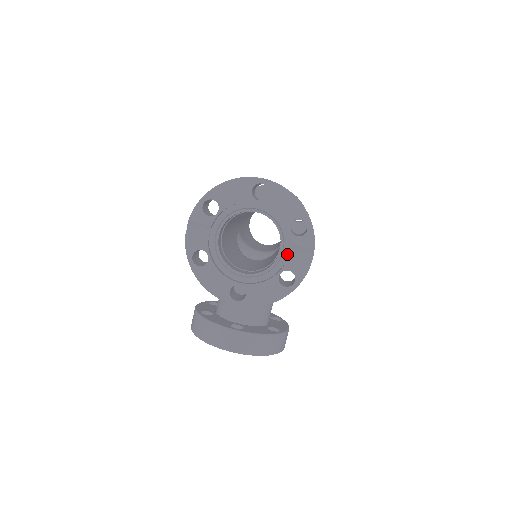
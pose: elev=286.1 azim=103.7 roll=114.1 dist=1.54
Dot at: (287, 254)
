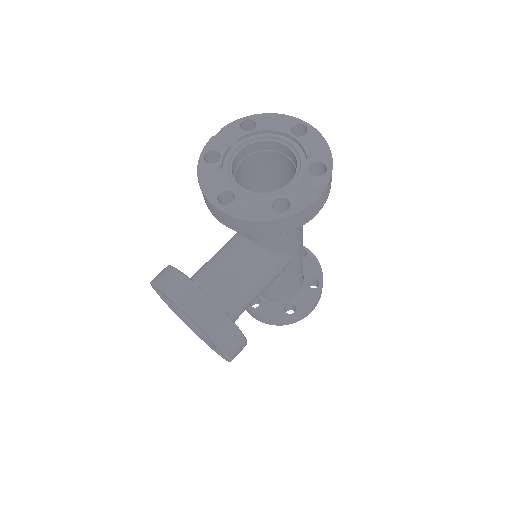
Dot at: (294, 188)
